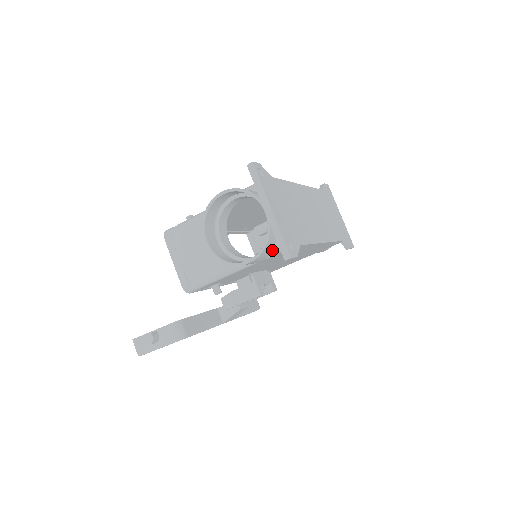
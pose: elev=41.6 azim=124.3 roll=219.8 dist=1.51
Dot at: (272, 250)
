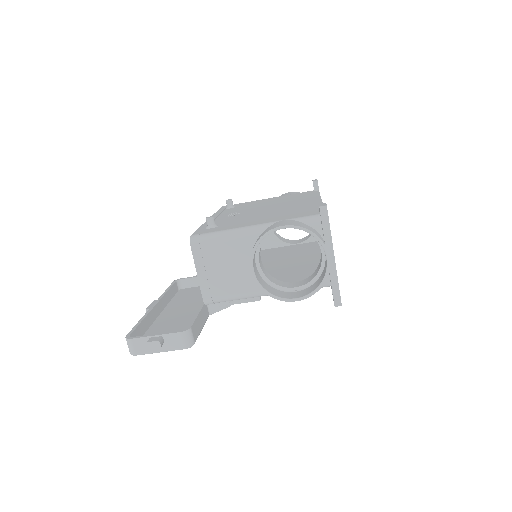
Dot at: occluded
